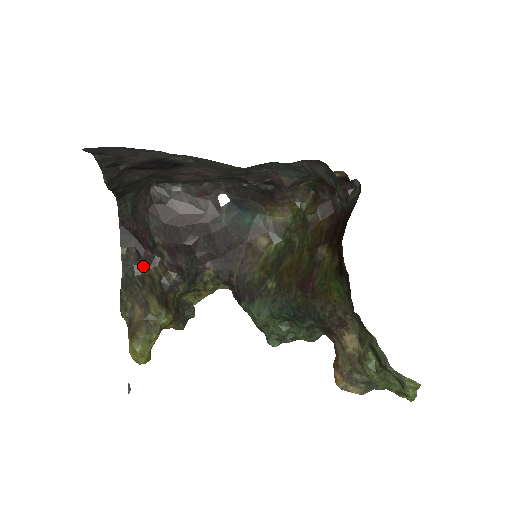
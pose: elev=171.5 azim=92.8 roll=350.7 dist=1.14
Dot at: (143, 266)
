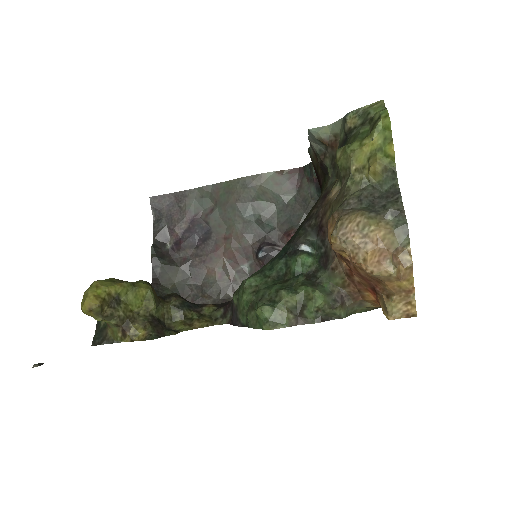
Dot at: occluded
